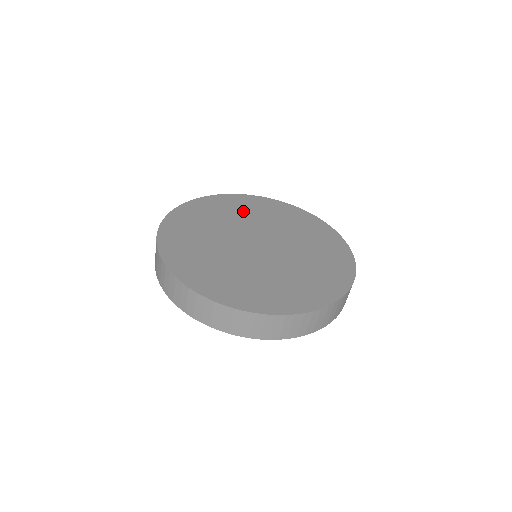
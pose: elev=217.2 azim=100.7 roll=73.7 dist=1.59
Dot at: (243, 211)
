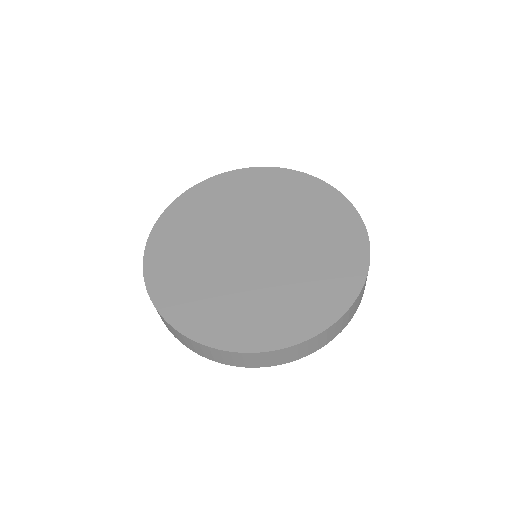
Dot at: (246, 196)
